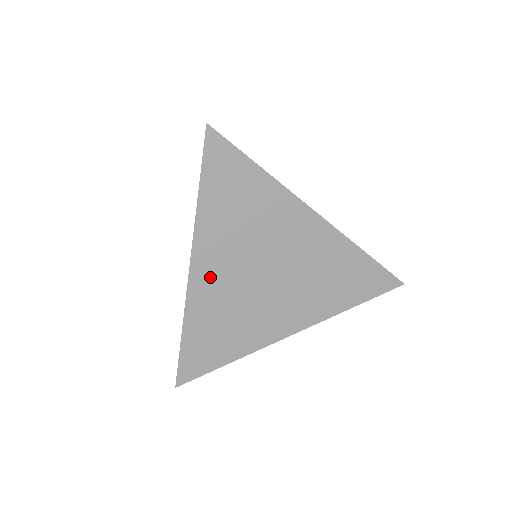
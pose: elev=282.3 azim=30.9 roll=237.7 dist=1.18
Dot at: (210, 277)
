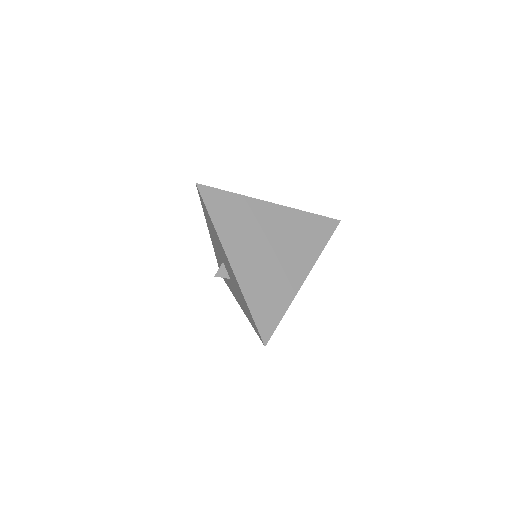
Dot at: (243, 265)
